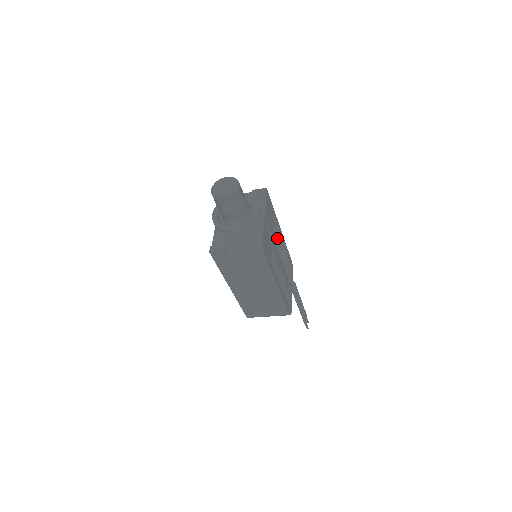
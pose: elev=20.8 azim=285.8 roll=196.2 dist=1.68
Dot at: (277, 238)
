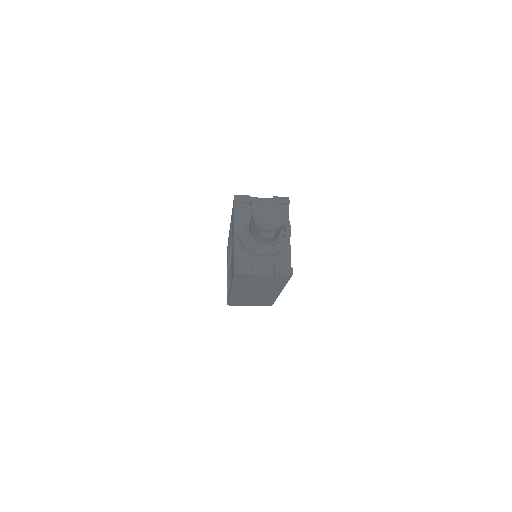
Dot at: occluded
